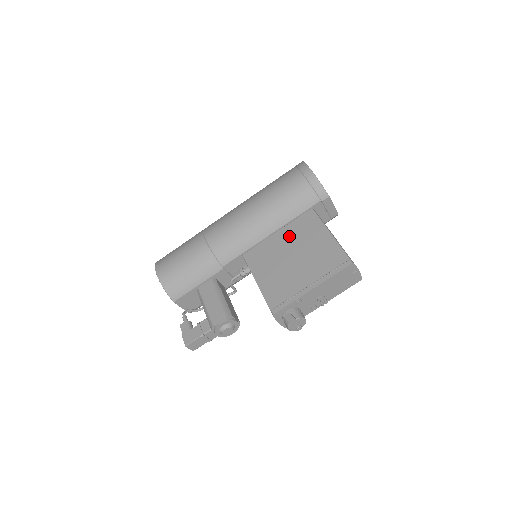
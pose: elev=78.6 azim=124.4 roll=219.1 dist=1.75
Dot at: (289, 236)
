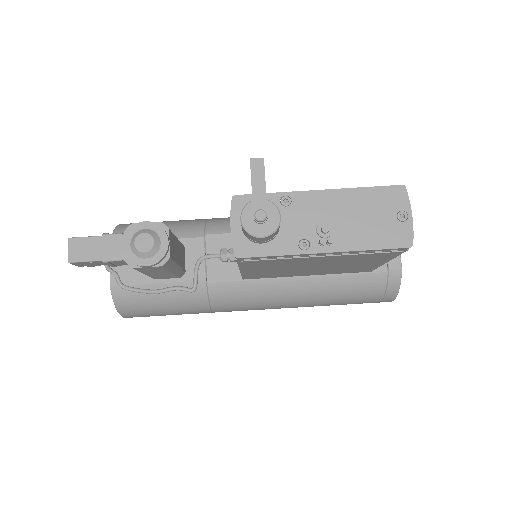
Dot at: occluded
